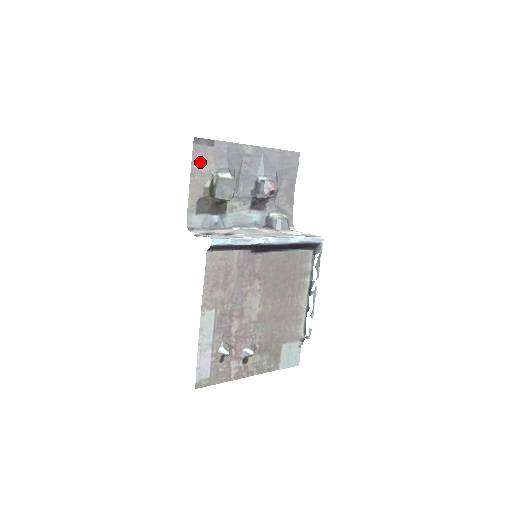
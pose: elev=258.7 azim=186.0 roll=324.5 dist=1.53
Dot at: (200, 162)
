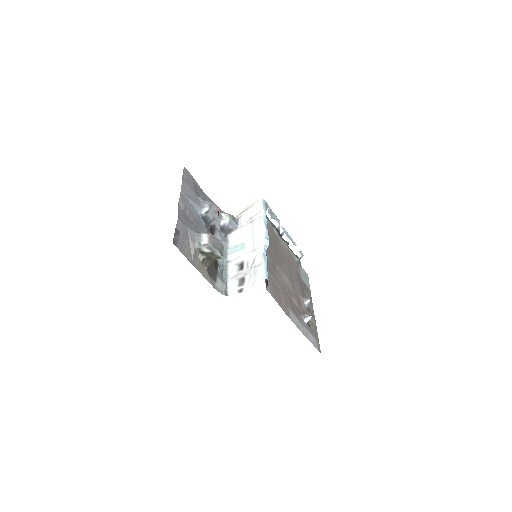
Dot at: (187, 252)
